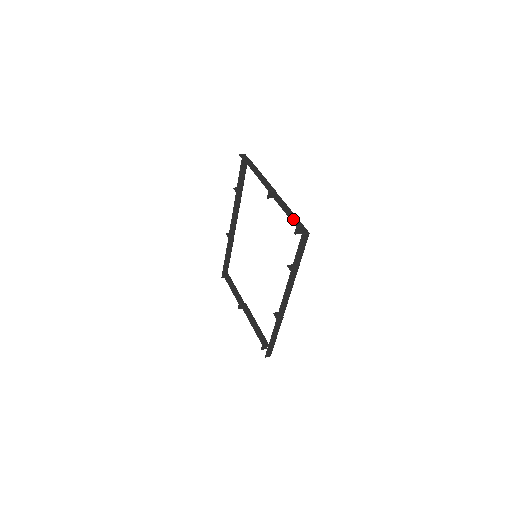
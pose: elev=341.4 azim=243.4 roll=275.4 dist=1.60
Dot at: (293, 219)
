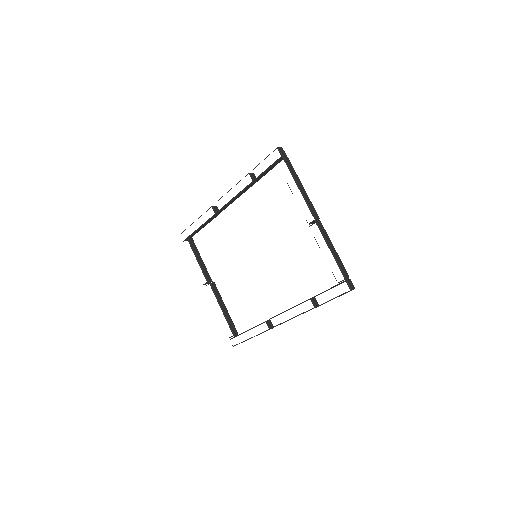
Dot at: (342, 268)
